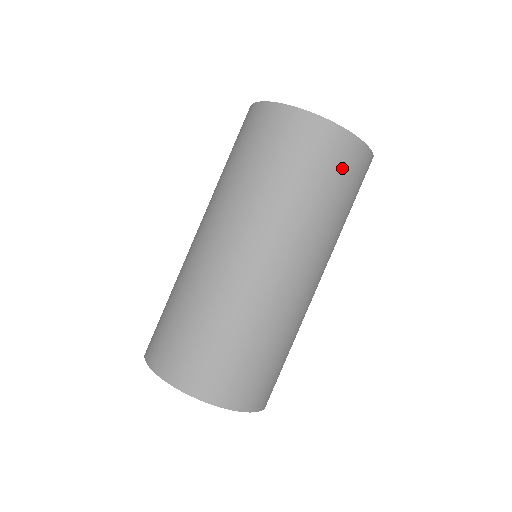
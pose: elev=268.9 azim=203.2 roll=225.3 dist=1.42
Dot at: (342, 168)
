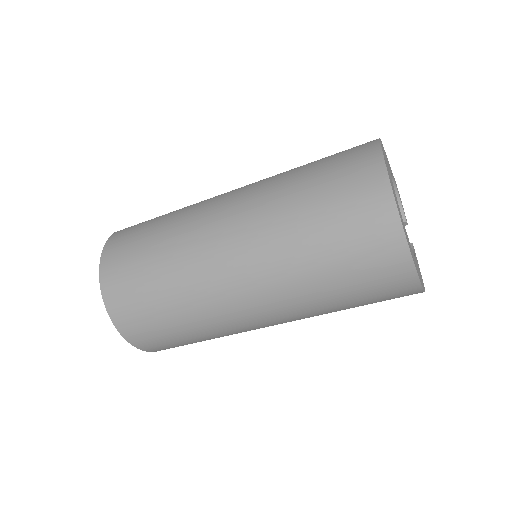
Dot at: (378, 289)
